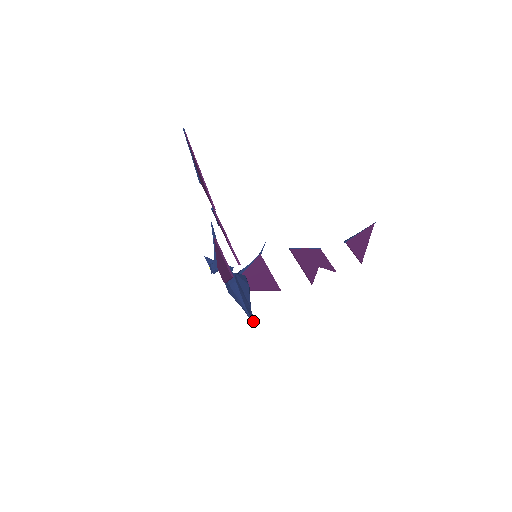
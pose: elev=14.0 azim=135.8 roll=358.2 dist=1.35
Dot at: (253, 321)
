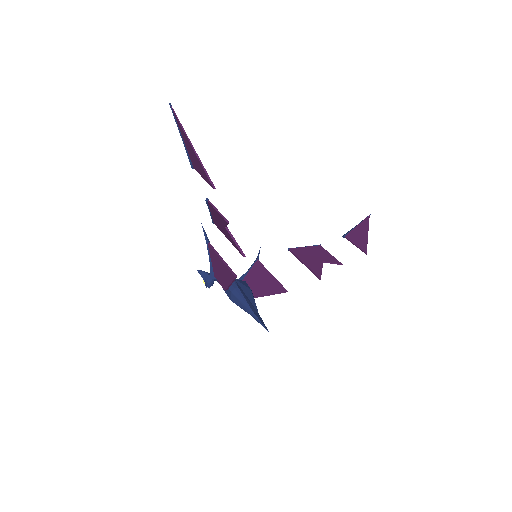
Dot at: (264, 325)
